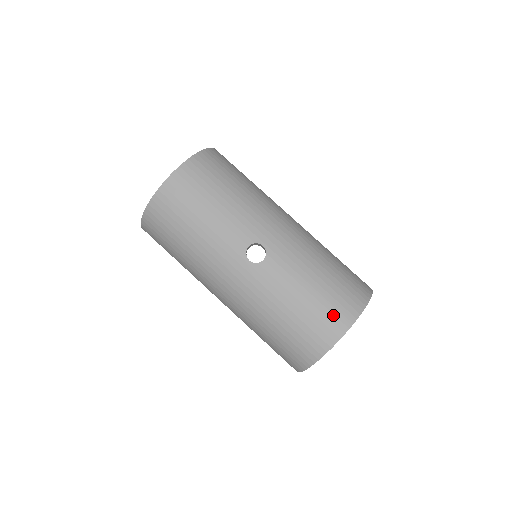
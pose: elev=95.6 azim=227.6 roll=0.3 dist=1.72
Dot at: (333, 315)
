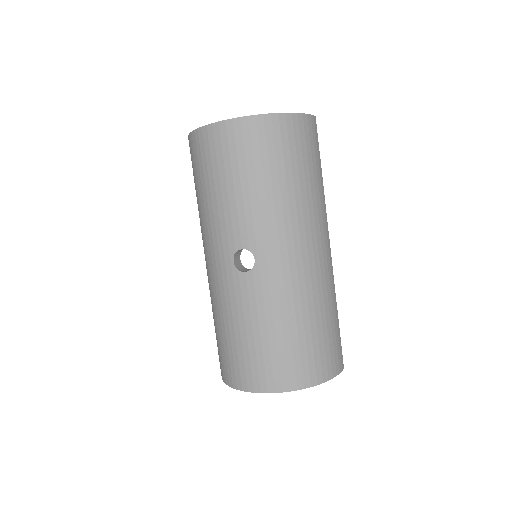
Dot at: (264, 370)
